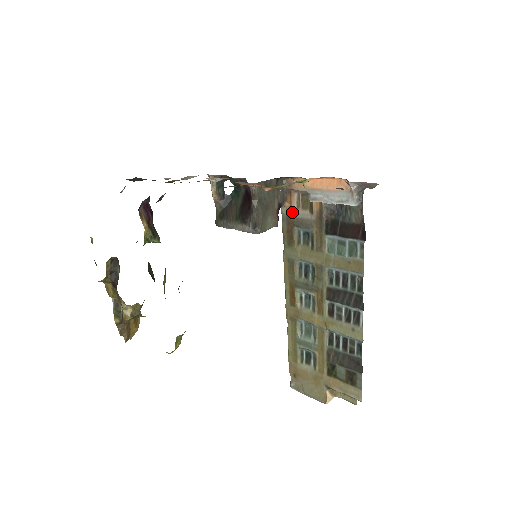
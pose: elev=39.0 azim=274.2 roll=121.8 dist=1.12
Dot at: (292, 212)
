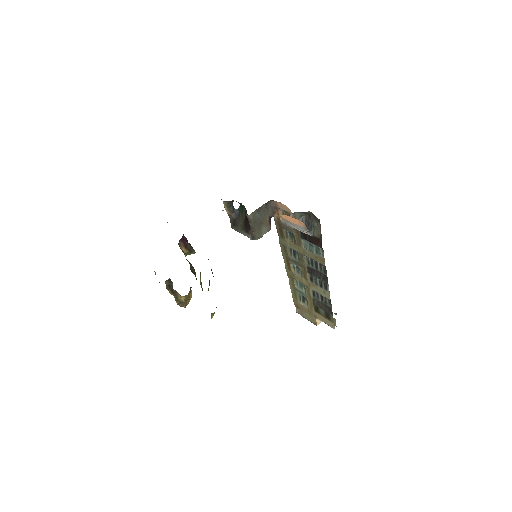
Dot at: (280, 220)
